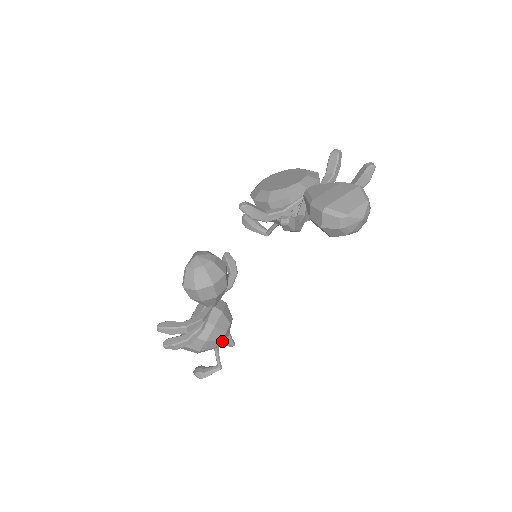
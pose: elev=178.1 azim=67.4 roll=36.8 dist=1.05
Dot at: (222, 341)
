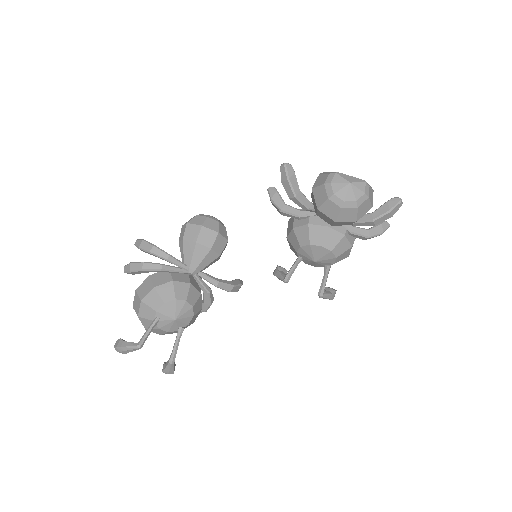
Dot at: (165, 313)
